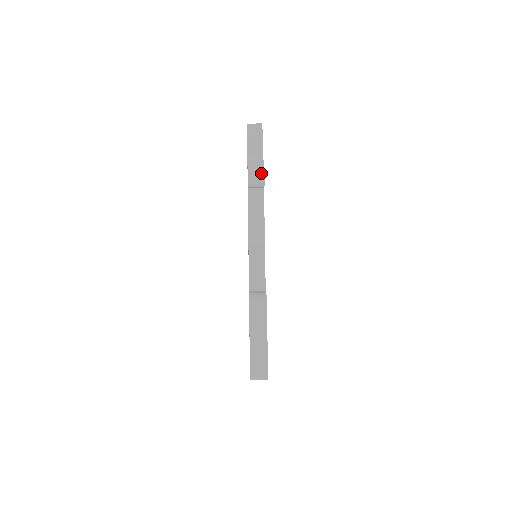
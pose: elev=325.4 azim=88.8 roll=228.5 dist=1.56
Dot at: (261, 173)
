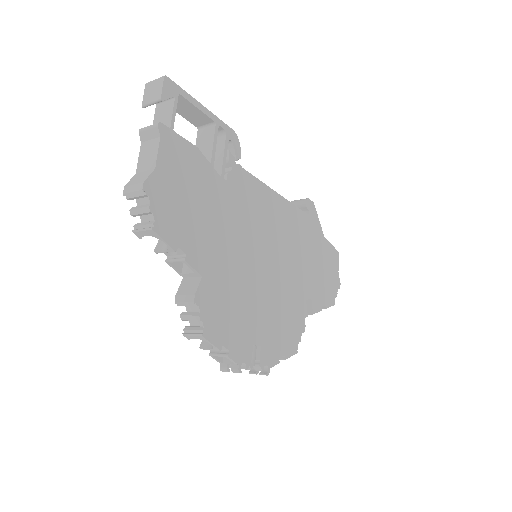
Dot at: (310, 202)
